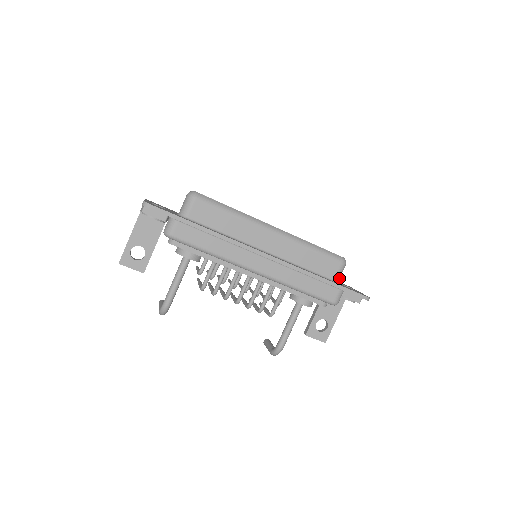
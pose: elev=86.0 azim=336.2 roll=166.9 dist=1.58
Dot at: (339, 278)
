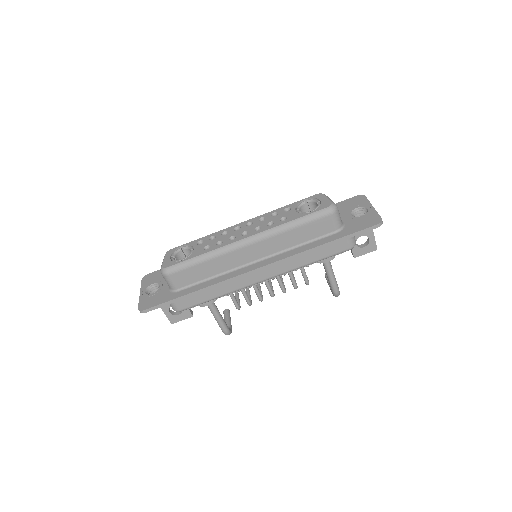
Dot at: (340, 223)
